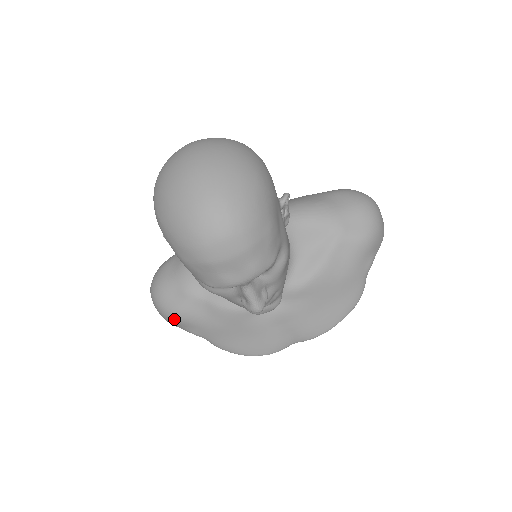
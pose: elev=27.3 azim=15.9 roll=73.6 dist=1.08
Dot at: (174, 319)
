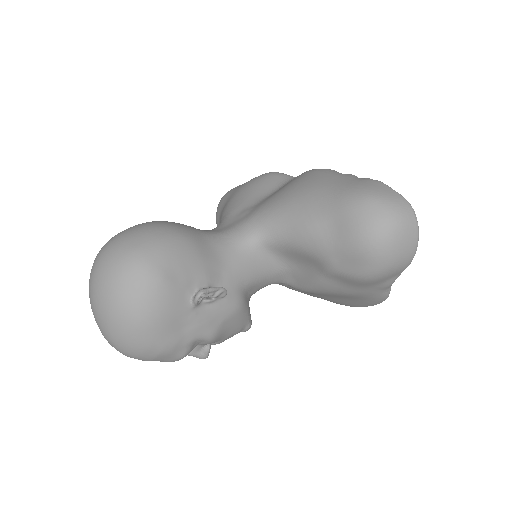
Dot at: occluded
